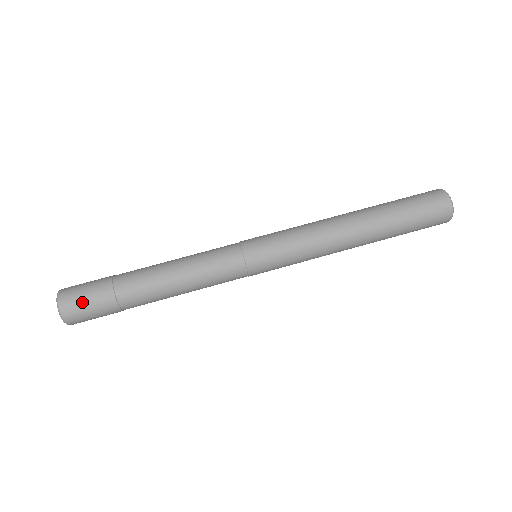
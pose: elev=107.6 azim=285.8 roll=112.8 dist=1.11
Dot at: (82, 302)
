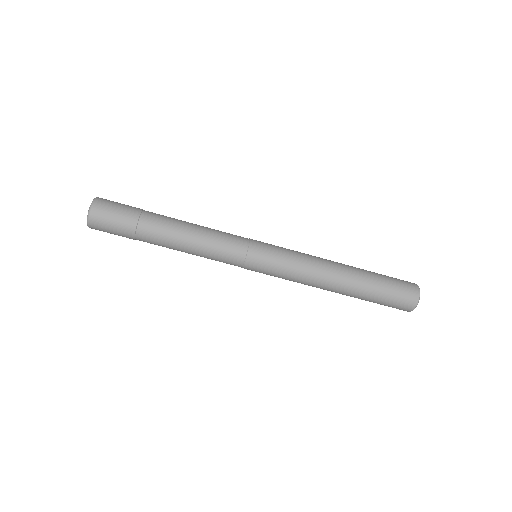
Dot at: (108, 231)
